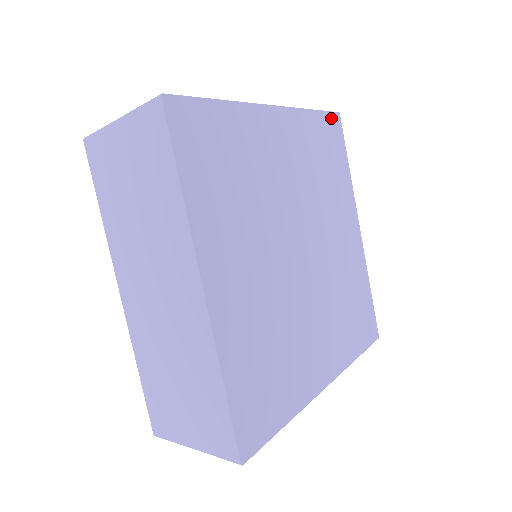
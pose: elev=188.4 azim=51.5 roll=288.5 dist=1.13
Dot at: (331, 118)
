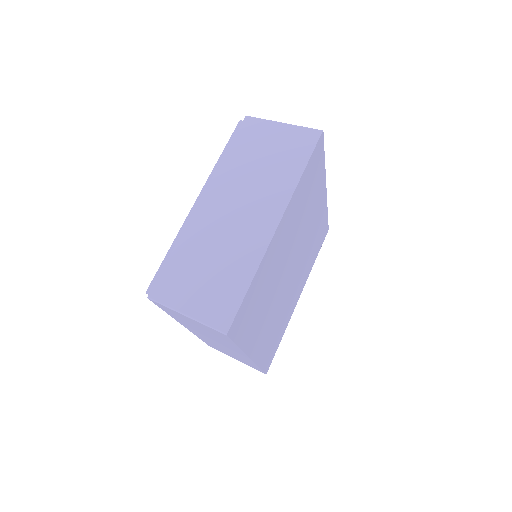
Dot at: (316, 149)
